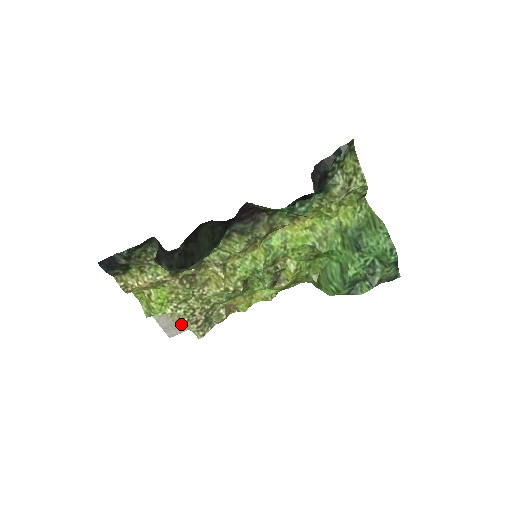
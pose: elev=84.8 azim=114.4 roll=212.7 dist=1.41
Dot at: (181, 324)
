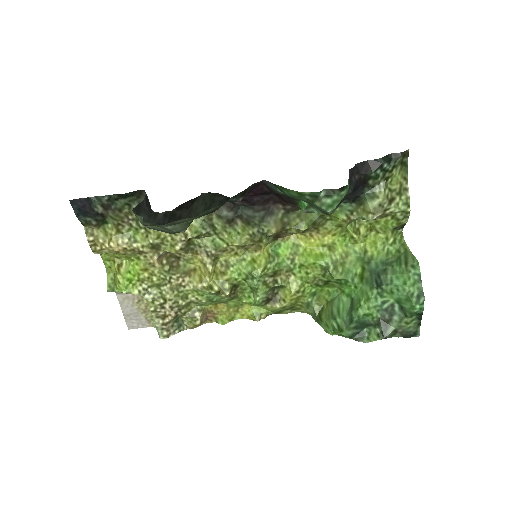
Dot at: (146, 316)
